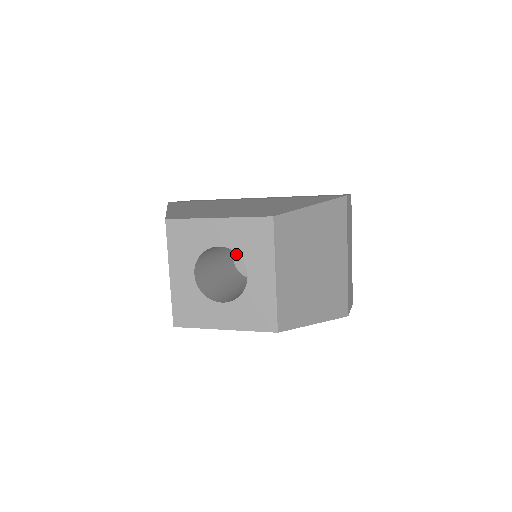
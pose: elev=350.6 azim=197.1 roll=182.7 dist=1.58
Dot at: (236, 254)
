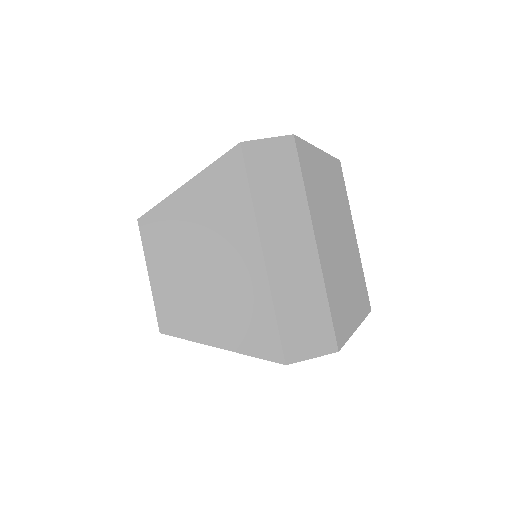
Dot at: occluded
